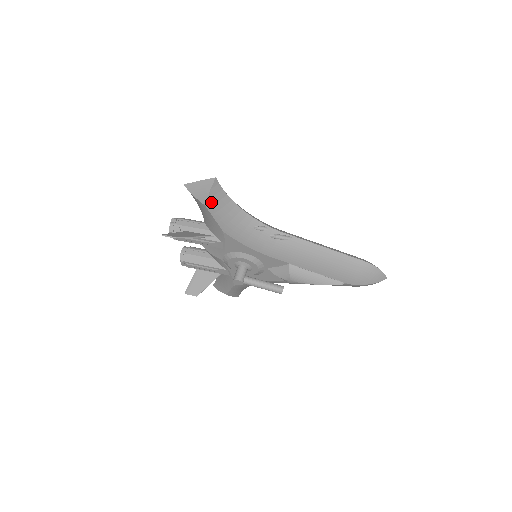
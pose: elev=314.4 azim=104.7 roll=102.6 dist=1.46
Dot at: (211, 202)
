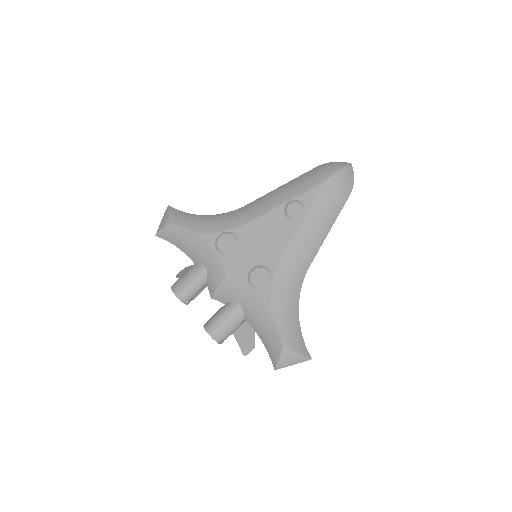
Dot at: occluded
